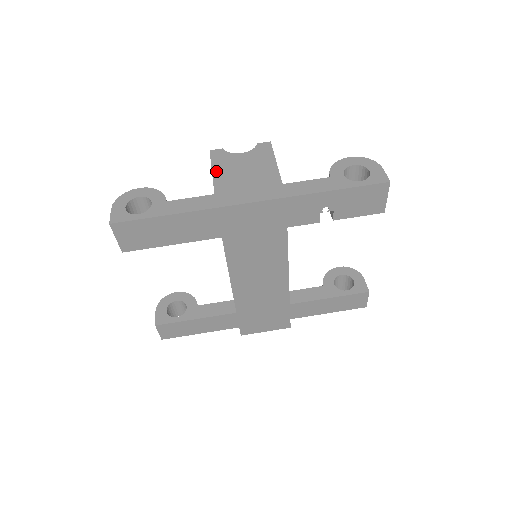
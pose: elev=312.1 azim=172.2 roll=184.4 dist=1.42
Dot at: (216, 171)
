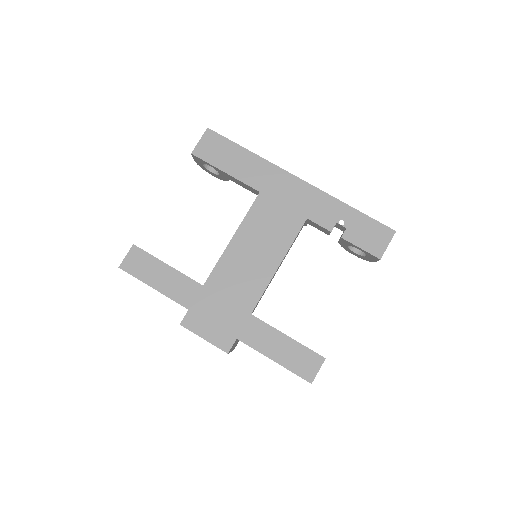
Dot at: occluded
